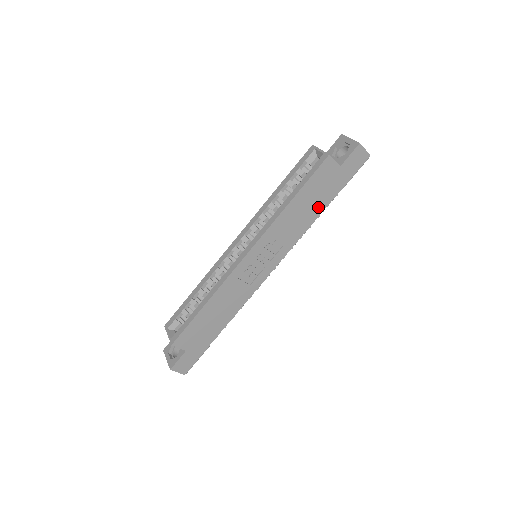
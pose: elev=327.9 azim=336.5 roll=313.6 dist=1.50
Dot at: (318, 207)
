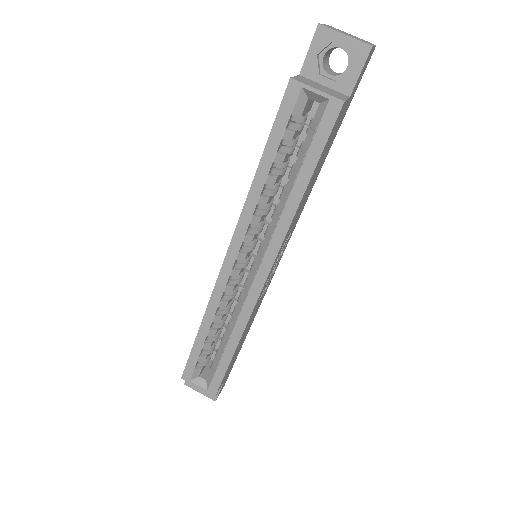
Dot at: (322, 162)
